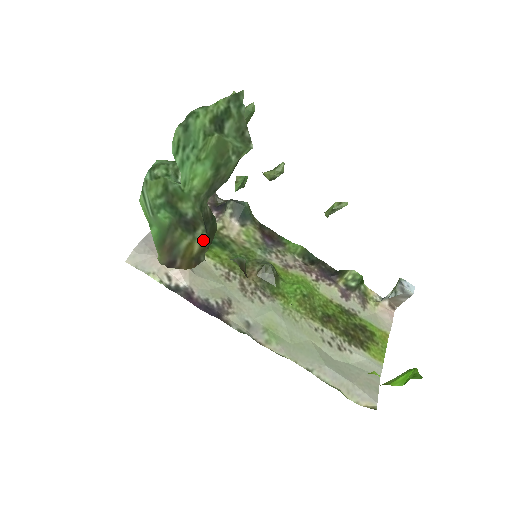
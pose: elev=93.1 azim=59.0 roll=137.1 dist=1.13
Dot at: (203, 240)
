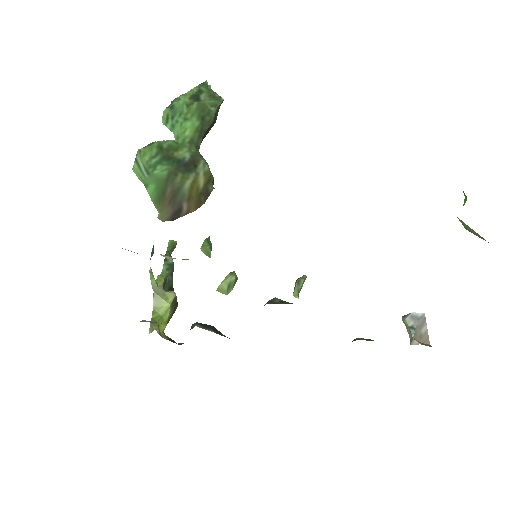
Dot at: (206, 171)
